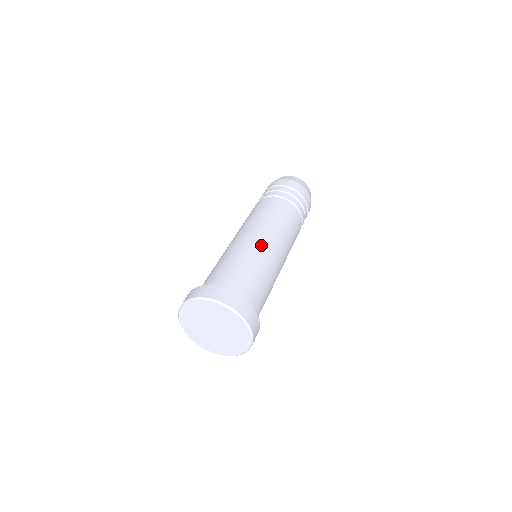
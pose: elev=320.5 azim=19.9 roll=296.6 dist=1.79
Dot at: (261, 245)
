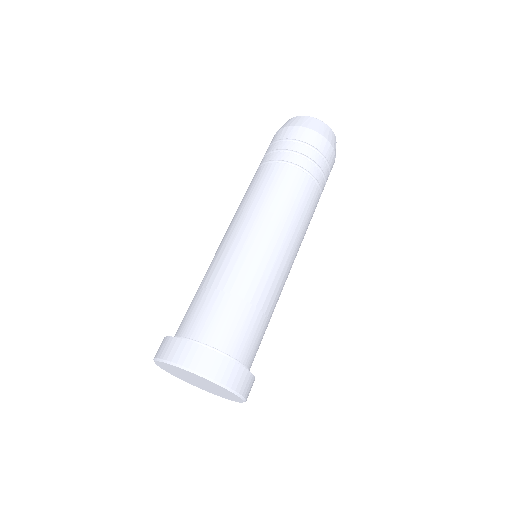
Dot at: (284, 280)
